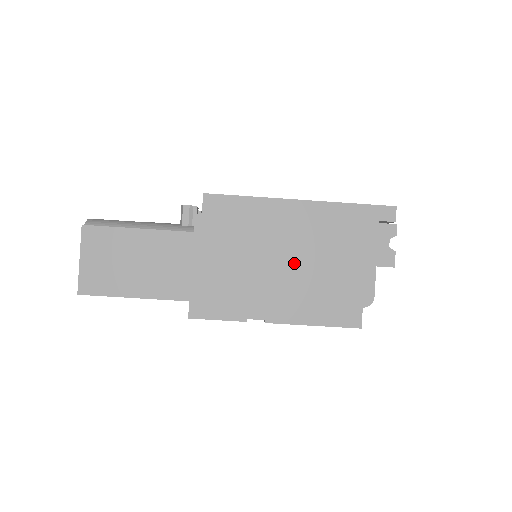
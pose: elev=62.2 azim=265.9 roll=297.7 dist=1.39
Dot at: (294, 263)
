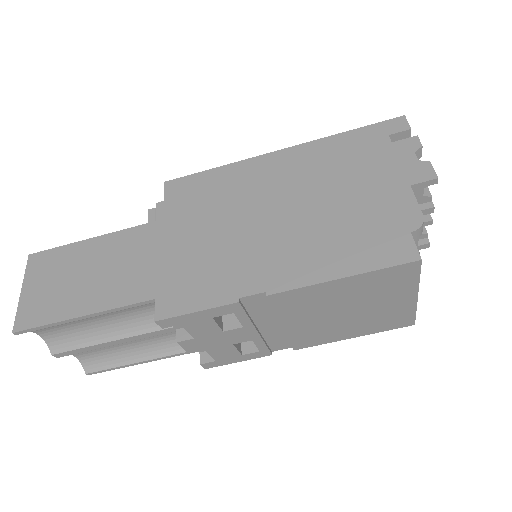
Dot at: (290, 212)
